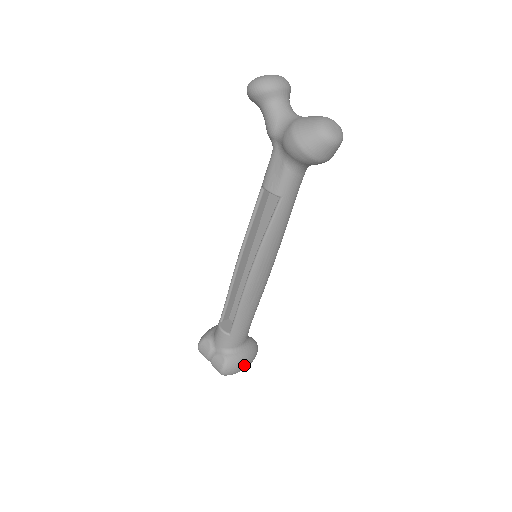
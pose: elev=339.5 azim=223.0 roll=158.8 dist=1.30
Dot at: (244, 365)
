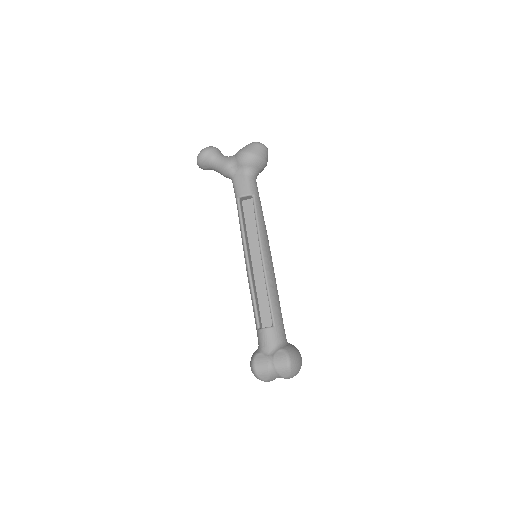
Dot at: (299, 356)
